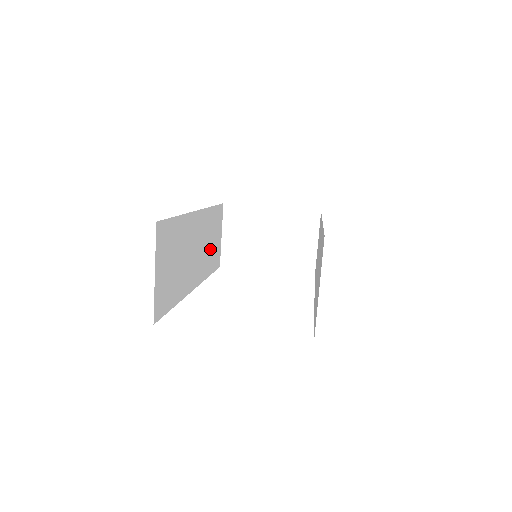
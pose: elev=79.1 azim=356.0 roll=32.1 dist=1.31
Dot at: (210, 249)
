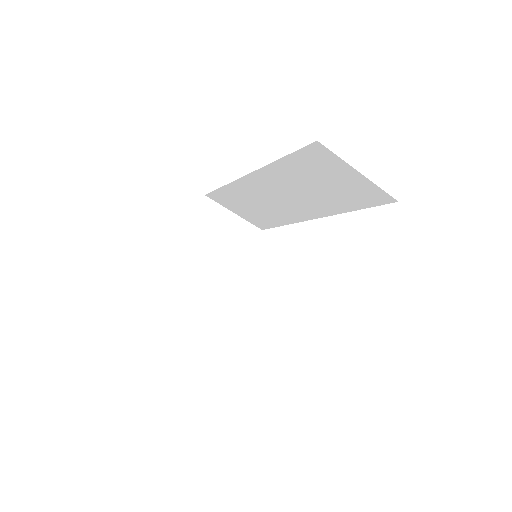
Dot at: occluded
